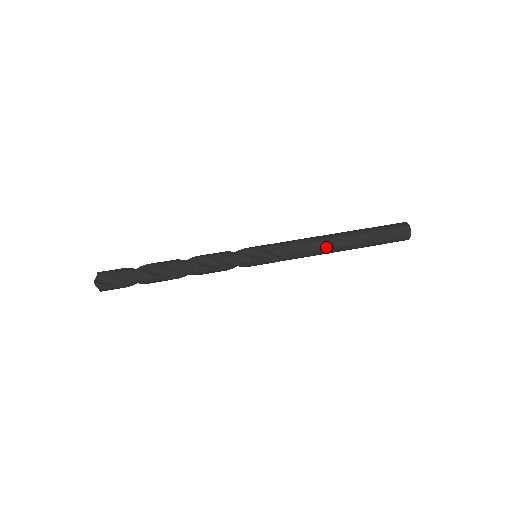
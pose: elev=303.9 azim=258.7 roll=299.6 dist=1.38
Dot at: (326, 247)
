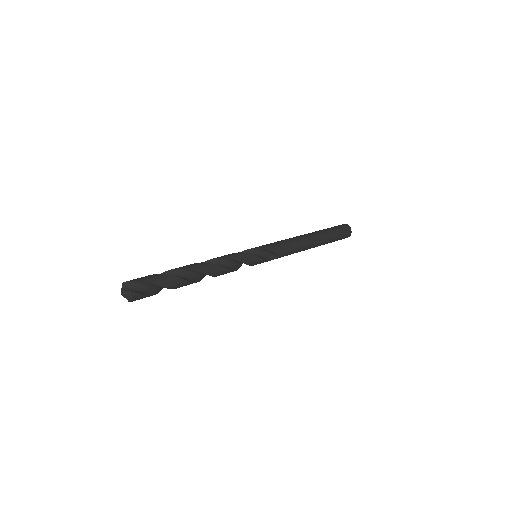
Dot at: (305, 244)
